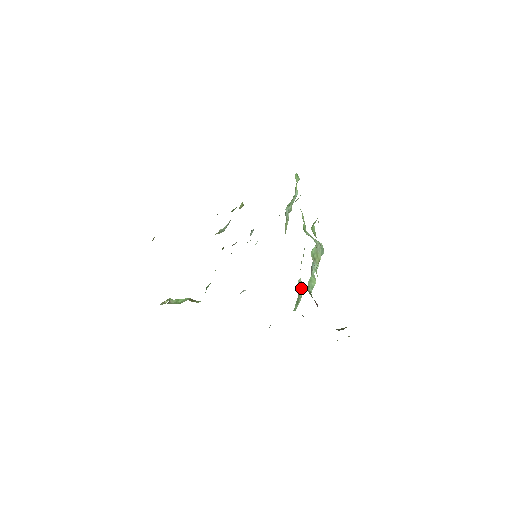
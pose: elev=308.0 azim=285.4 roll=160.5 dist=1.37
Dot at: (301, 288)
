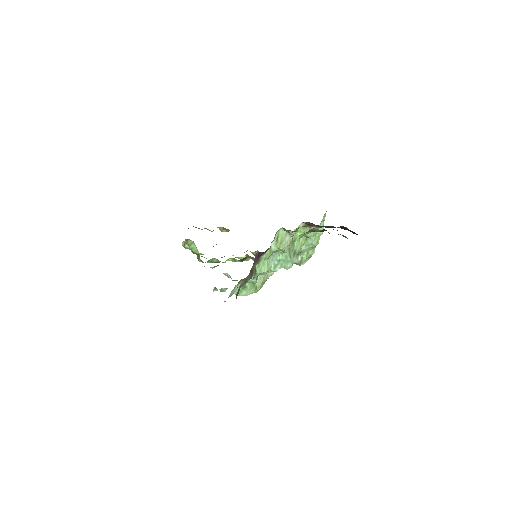
Dot at: (256, 284)
